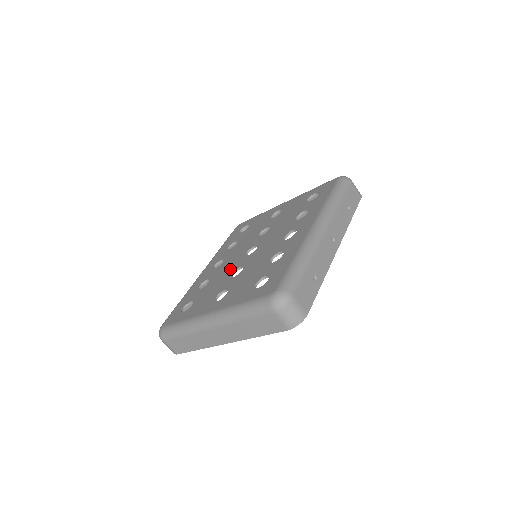
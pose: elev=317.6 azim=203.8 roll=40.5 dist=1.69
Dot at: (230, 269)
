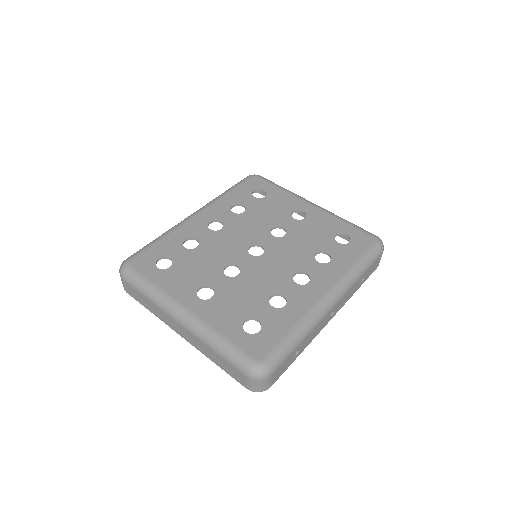
Dot at: (226, 255)
